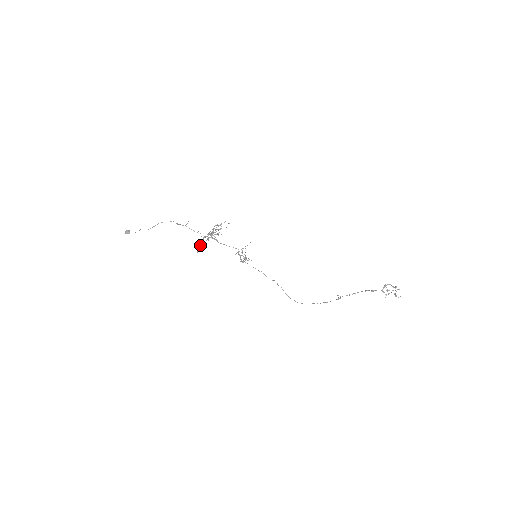
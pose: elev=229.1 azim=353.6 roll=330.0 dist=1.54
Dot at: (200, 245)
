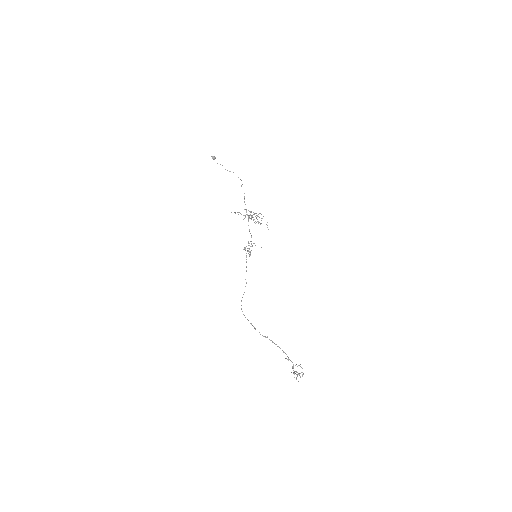
Dot at: (237, 212)
